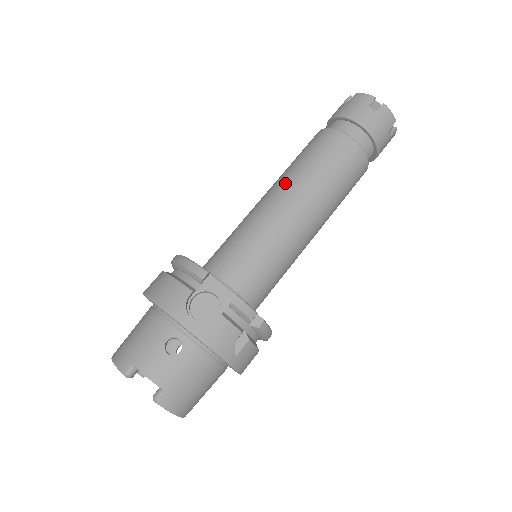
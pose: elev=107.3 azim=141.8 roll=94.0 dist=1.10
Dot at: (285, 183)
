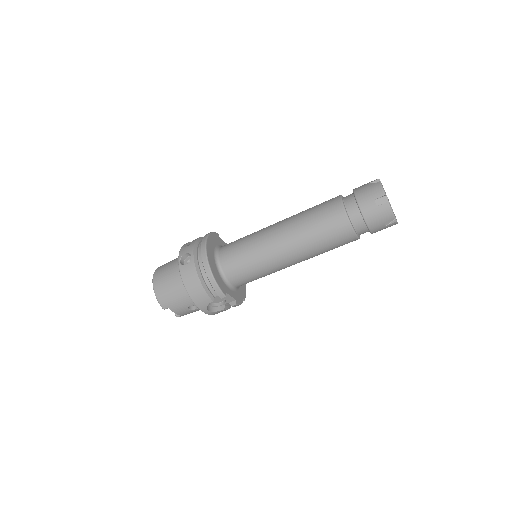
Dot at: (296, 246)
